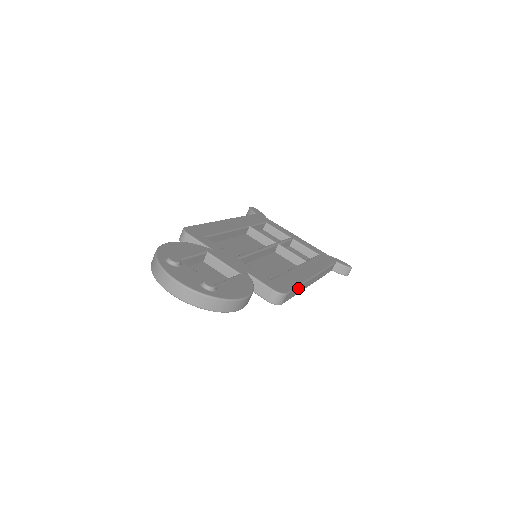
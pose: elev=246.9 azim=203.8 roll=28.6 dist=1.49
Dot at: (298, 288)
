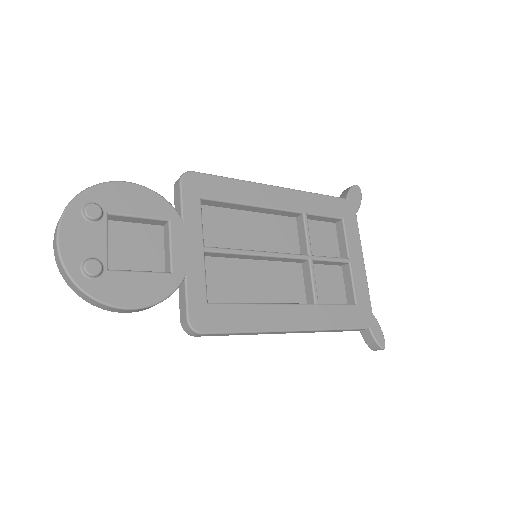
Dot at: (240, 333)
